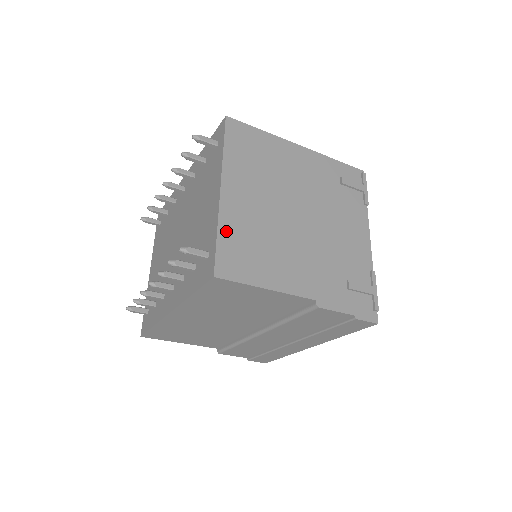
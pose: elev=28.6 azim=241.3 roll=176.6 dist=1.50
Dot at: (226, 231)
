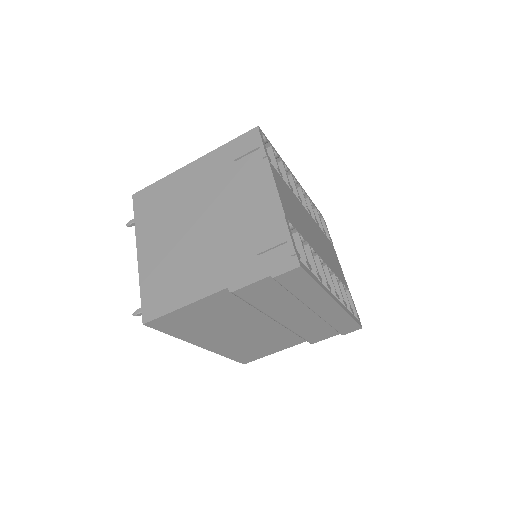
Dot at: (146, 283)
